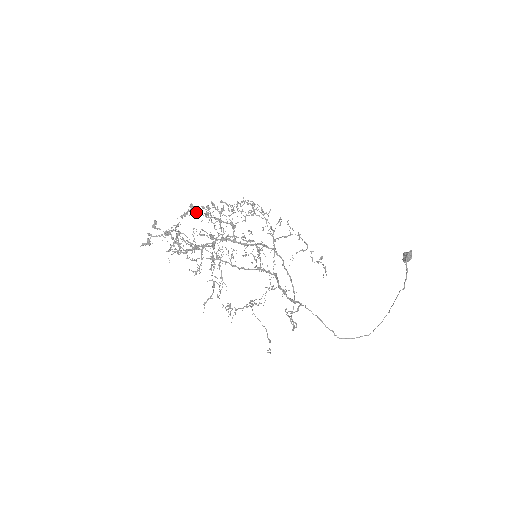
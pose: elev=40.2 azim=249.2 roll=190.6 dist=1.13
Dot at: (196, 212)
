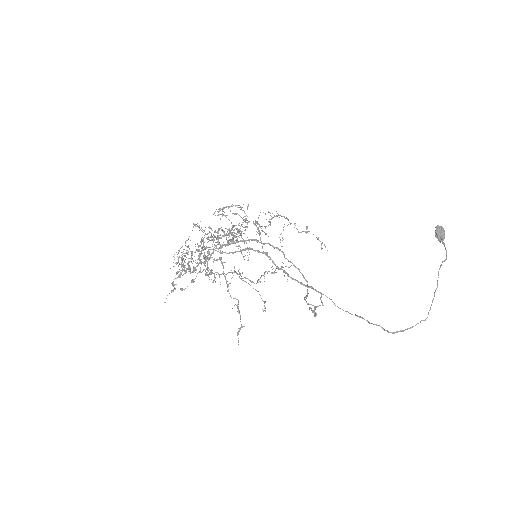
Dot at: occluded
